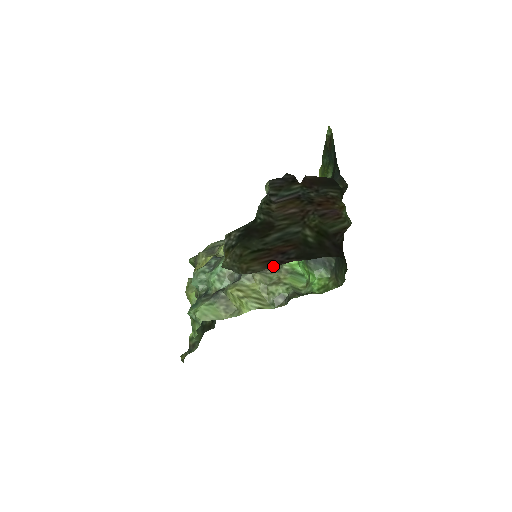
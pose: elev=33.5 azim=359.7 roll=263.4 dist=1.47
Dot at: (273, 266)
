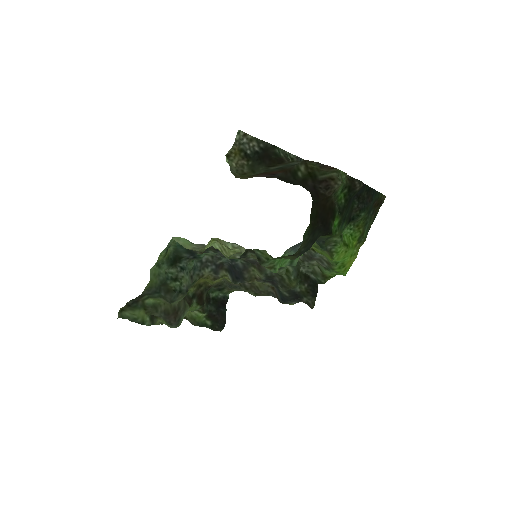
Dot at: occluded
